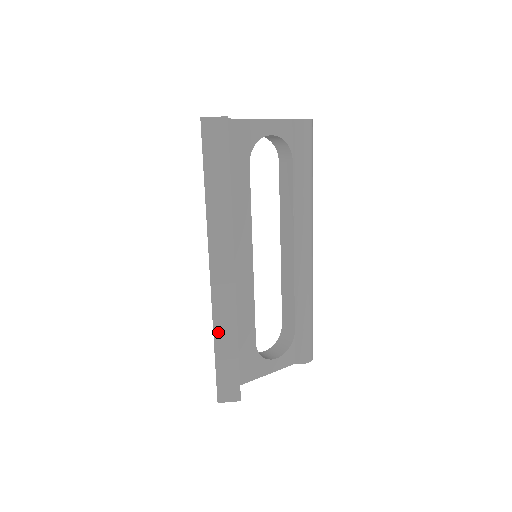
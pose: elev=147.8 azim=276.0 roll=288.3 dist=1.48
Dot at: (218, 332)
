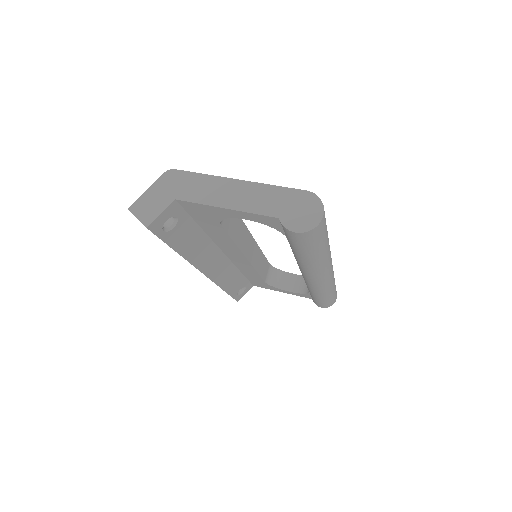
Dot at: occluded
